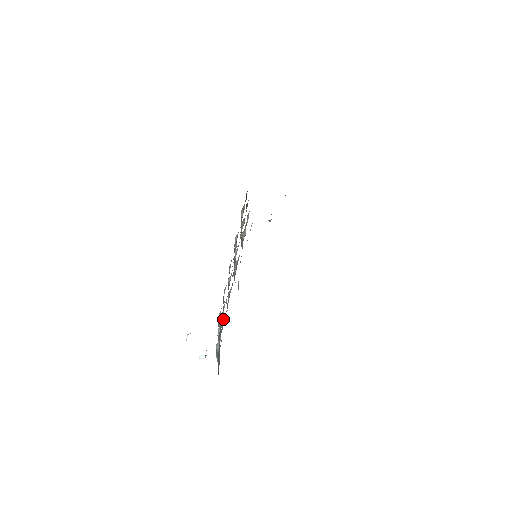
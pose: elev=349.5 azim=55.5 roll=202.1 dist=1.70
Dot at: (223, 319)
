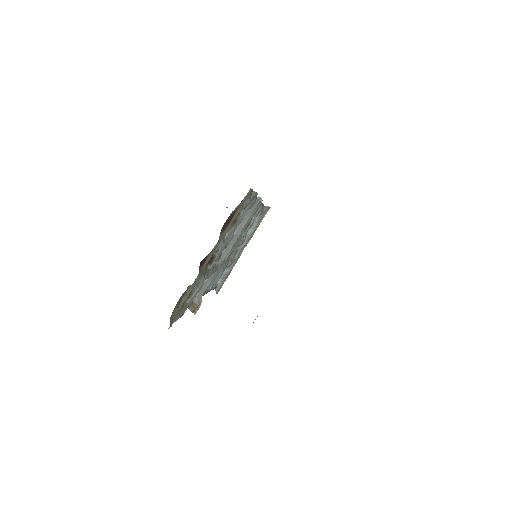
Dot at: occluded
